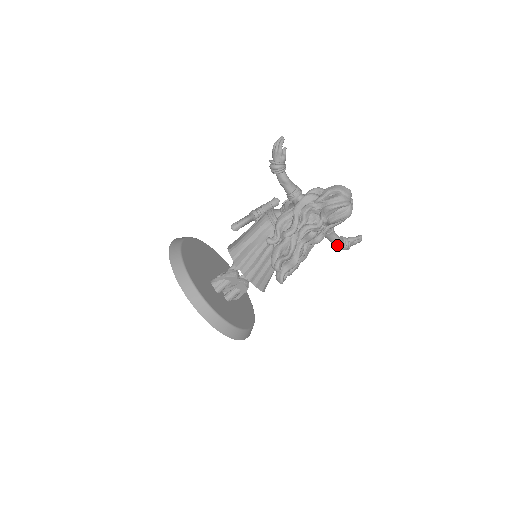
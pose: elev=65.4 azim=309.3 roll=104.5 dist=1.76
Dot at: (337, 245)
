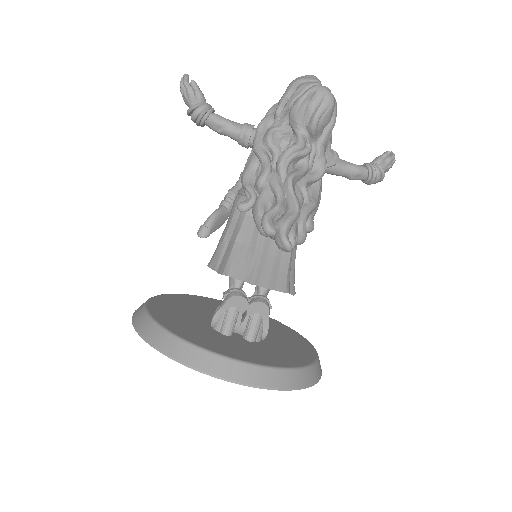
Dot at: (362, 179)
